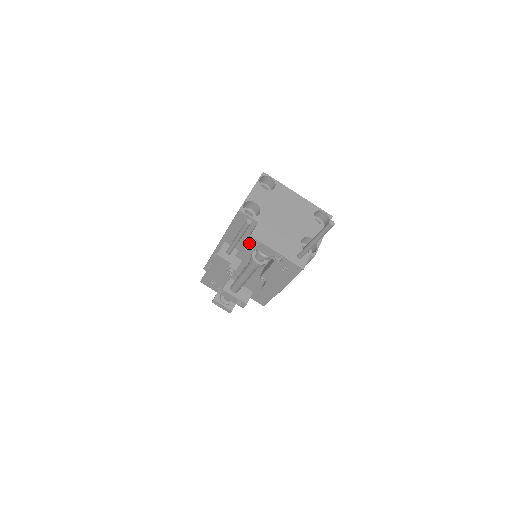
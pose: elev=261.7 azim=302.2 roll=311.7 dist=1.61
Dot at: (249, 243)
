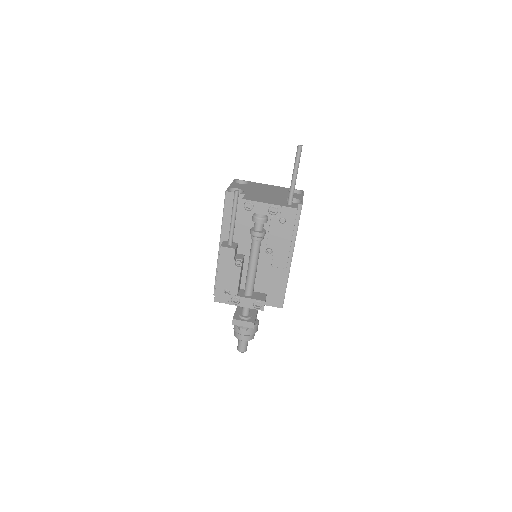
Dot at: (244, 209)
